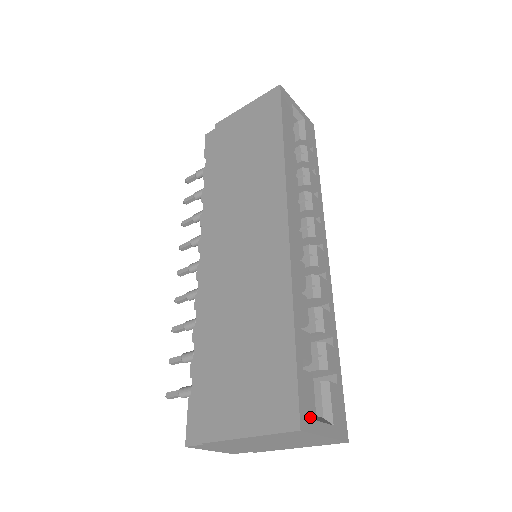
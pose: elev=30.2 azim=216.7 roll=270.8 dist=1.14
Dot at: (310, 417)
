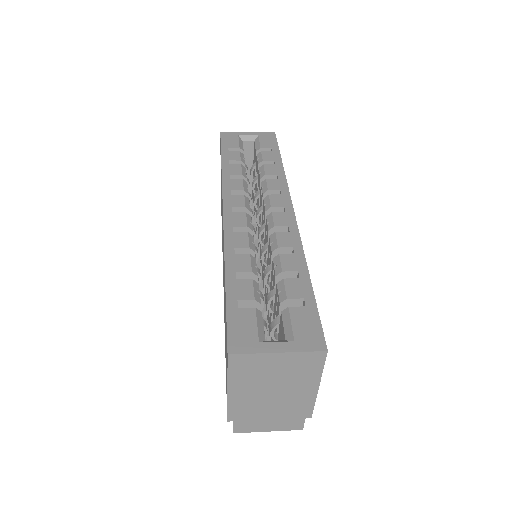
Dot at: (247, 342)
